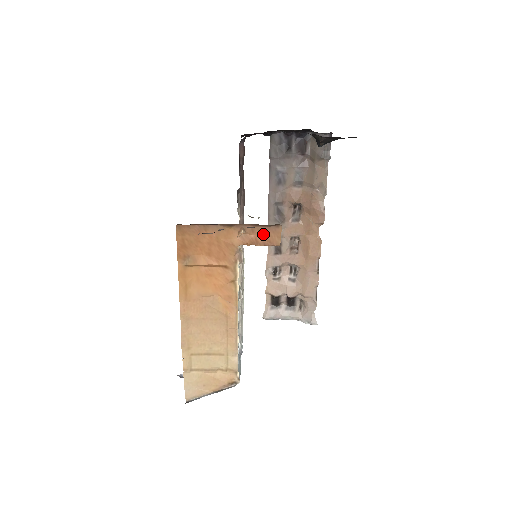
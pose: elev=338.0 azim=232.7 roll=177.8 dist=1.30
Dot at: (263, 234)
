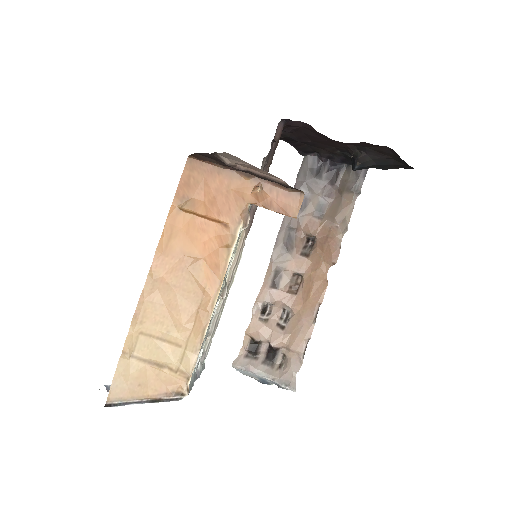
Dot at: (281, 198)
